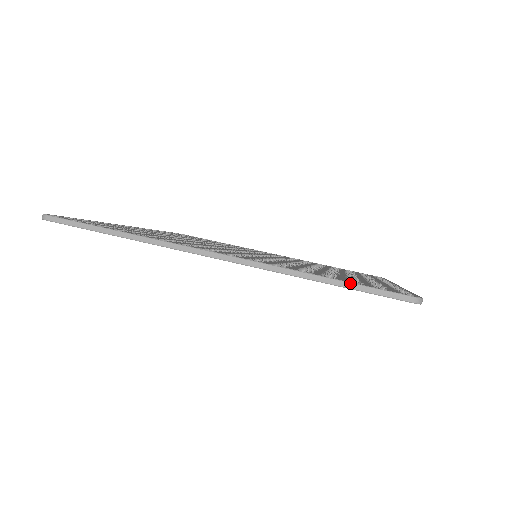
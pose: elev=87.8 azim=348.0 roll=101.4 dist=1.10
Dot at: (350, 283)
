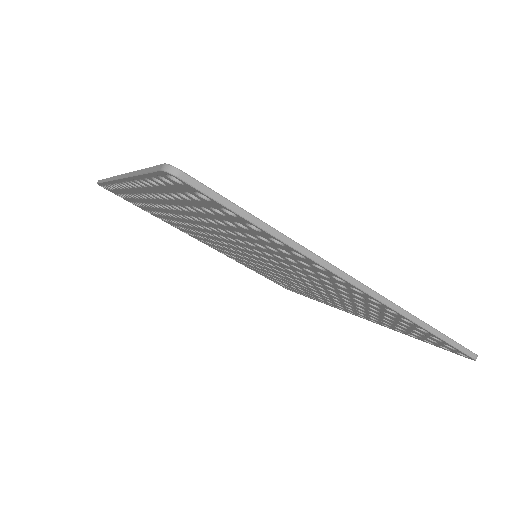
Dot at: (446, 336)
